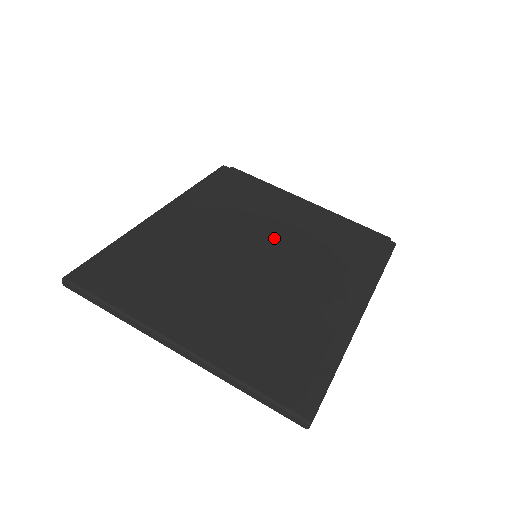
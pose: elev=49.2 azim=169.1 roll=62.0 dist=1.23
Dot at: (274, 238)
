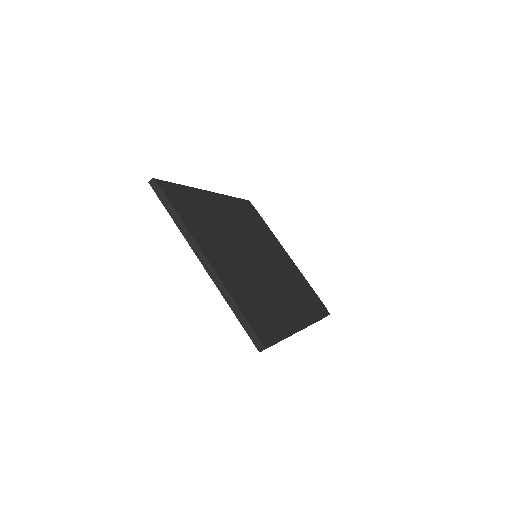
Dot at: (268, 256)
